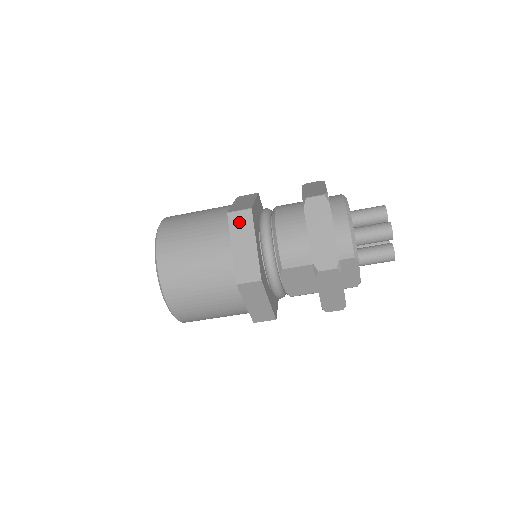
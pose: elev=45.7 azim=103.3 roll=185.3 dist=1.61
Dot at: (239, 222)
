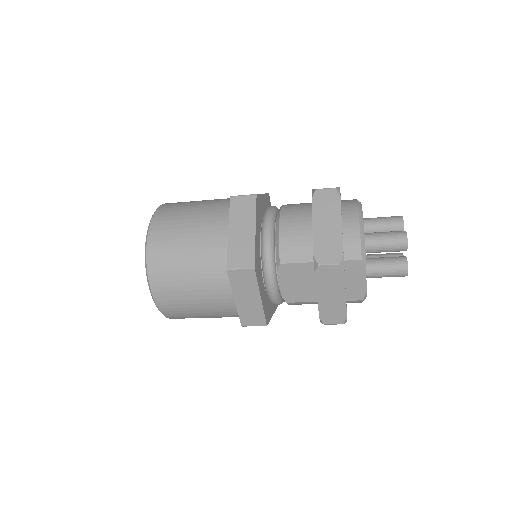
Dot at: (241, 206)
